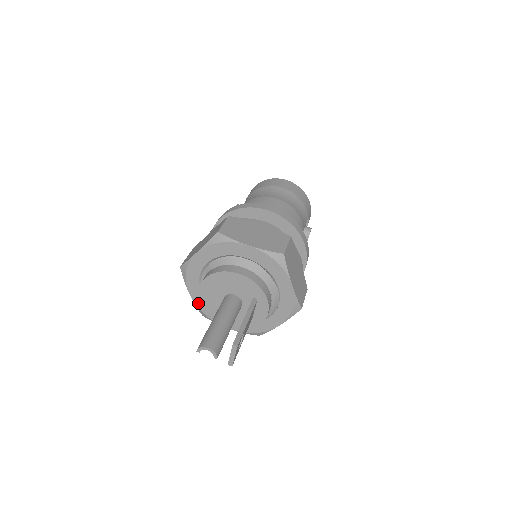
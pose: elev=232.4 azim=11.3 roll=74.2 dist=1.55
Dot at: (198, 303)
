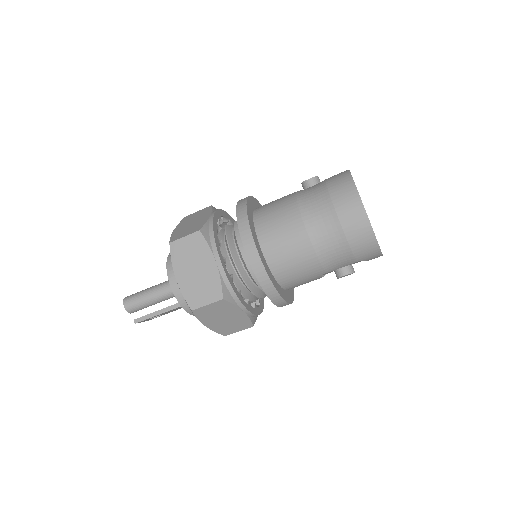
Dot at: occluded
